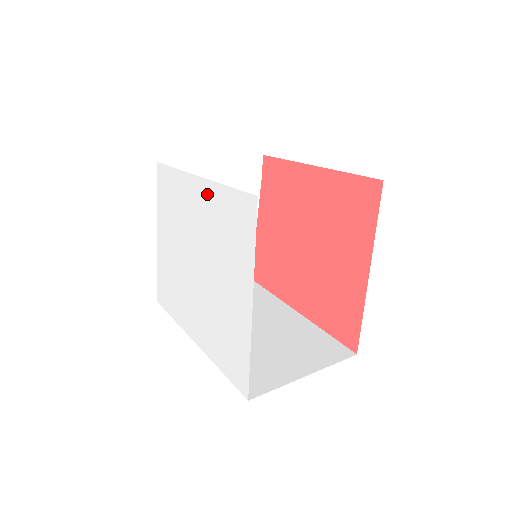
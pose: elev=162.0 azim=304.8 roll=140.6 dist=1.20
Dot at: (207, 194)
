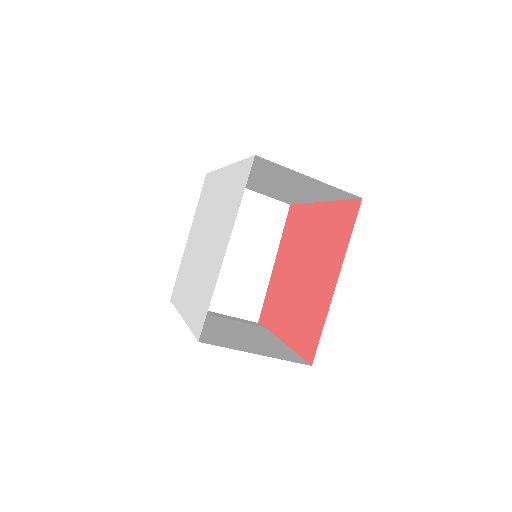
Dot at: (194, 225)
